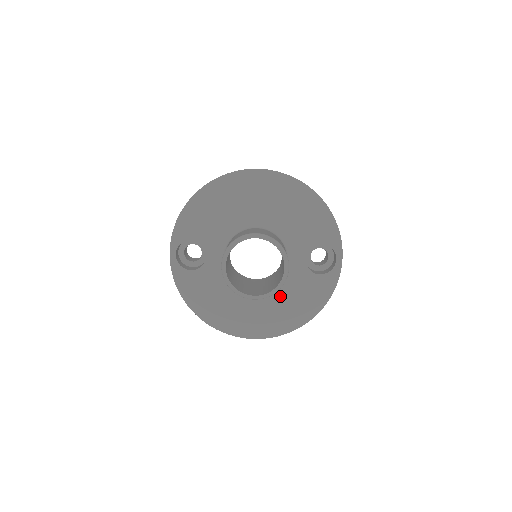
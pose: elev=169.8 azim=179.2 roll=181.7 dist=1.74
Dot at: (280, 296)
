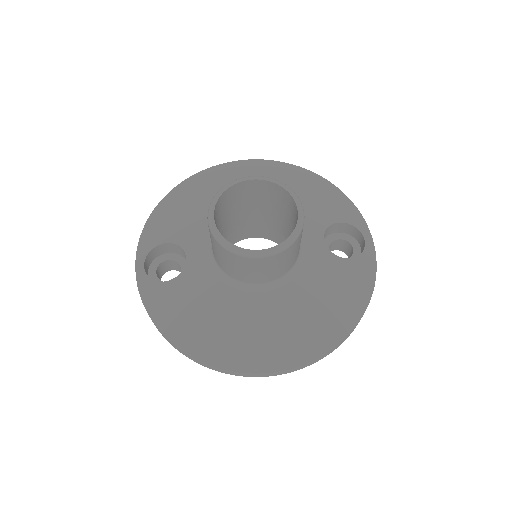
Dot at: (301, 293)
